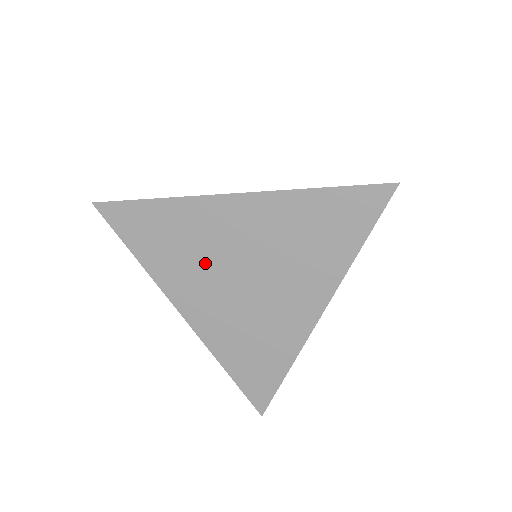
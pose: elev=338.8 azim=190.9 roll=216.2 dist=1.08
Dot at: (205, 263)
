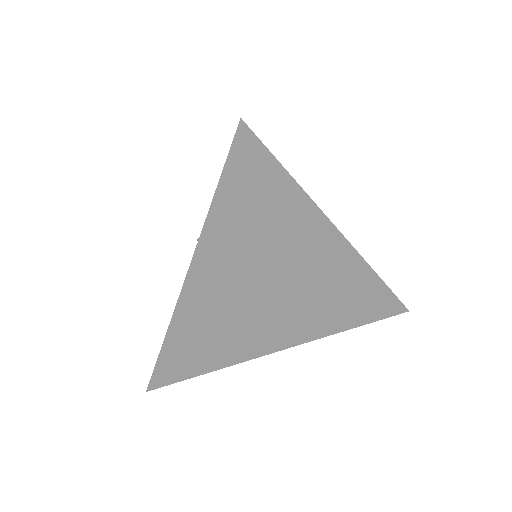
Dot at: (260, 259)
